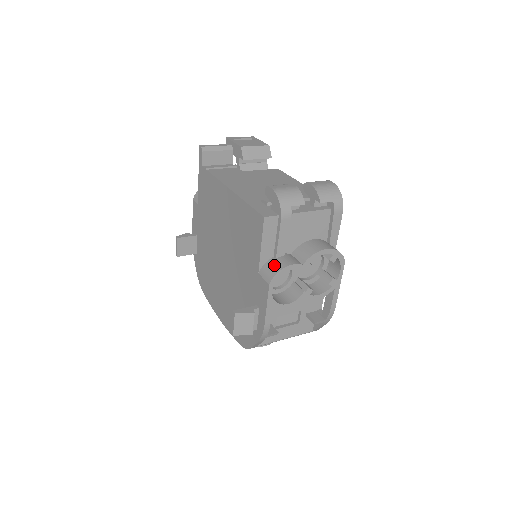
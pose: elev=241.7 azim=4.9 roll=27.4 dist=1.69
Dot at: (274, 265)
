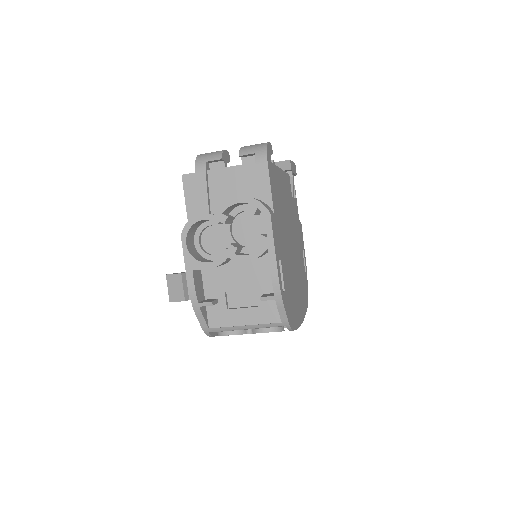
Dot at: occluded
